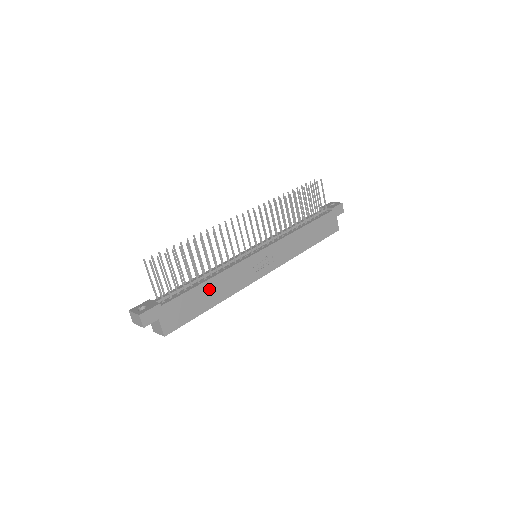
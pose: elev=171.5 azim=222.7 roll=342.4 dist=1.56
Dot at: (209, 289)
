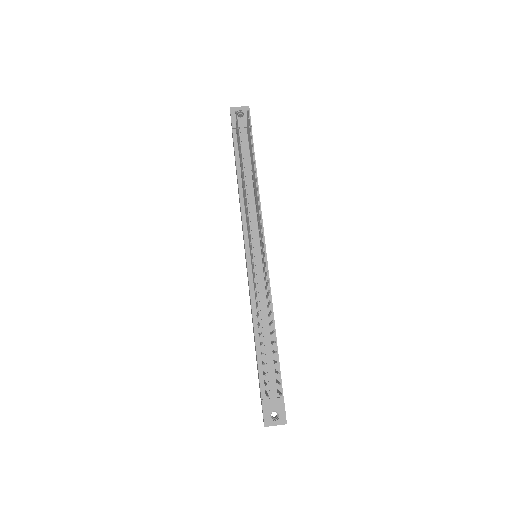
Dot at: occluded
